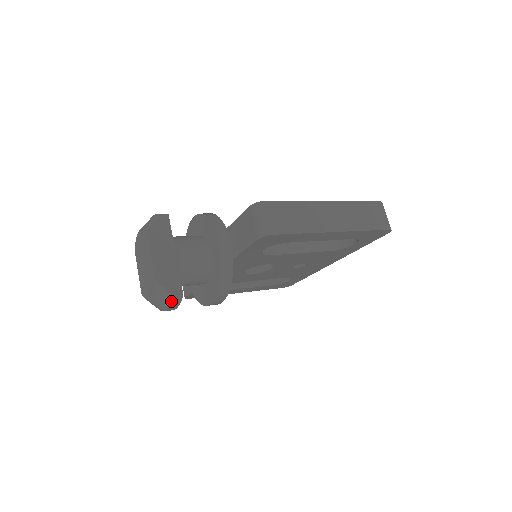
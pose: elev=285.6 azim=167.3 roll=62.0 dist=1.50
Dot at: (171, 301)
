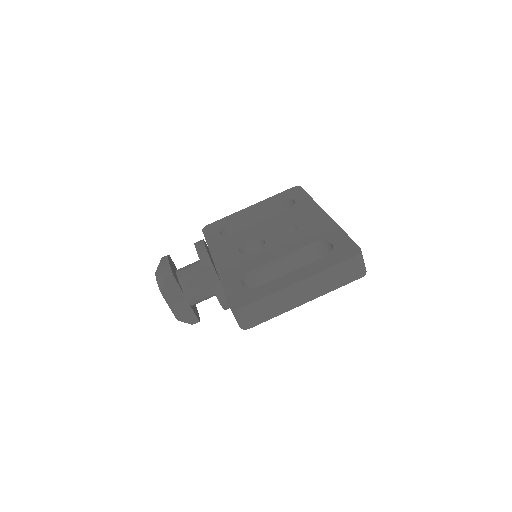
Dot at: occluded
